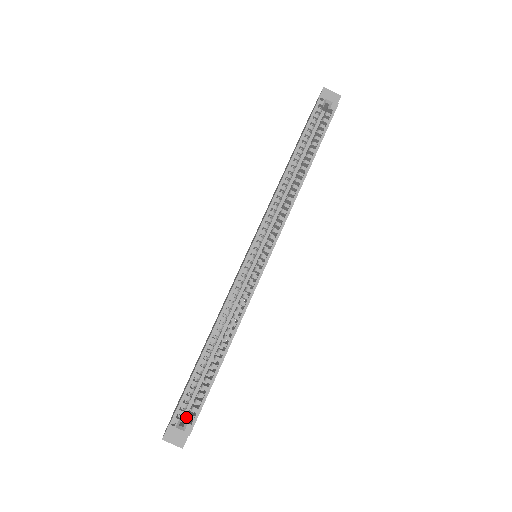
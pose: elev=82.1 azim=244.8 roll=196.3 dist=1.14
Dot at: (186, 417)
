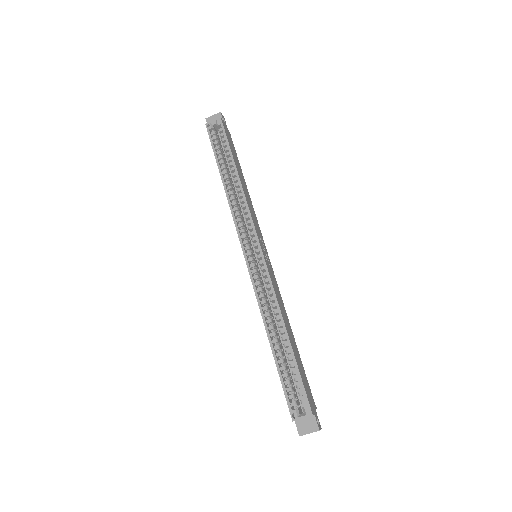
Dot at: (304, 406)
